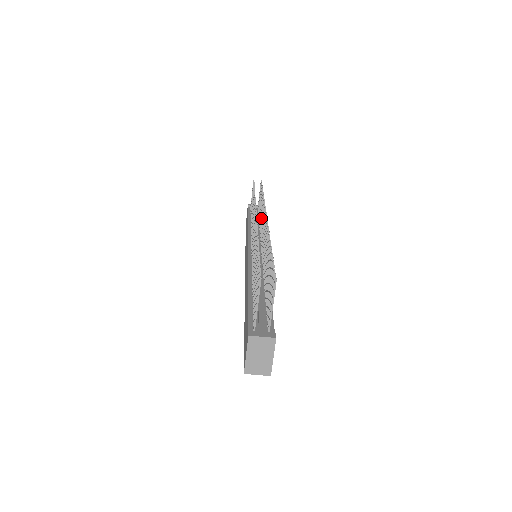
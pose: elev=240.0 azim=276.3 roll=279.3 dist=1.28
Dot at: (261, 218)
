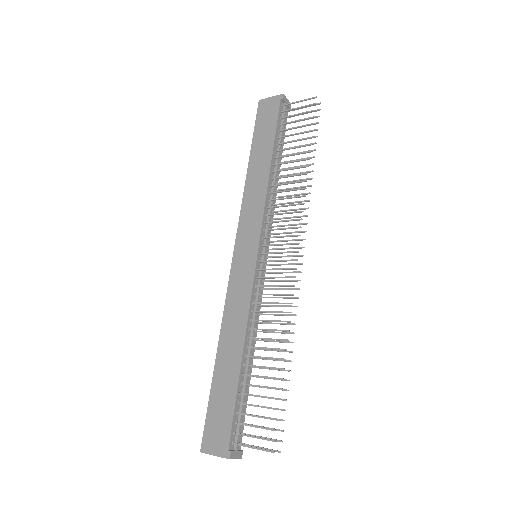
Dot at: (289, 203)
